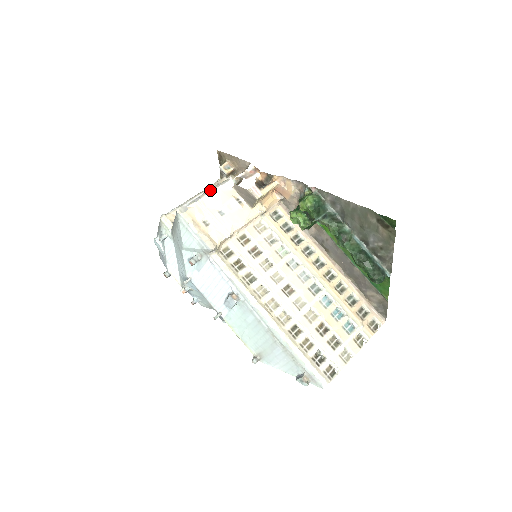
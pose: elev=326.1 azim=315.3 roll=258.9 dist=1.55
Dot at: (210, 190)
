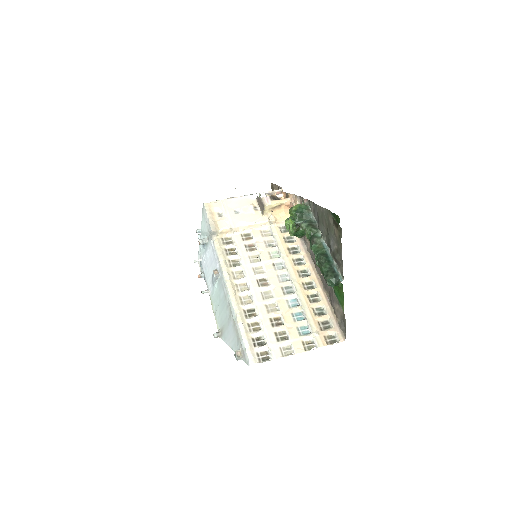
Dot at: occluded
